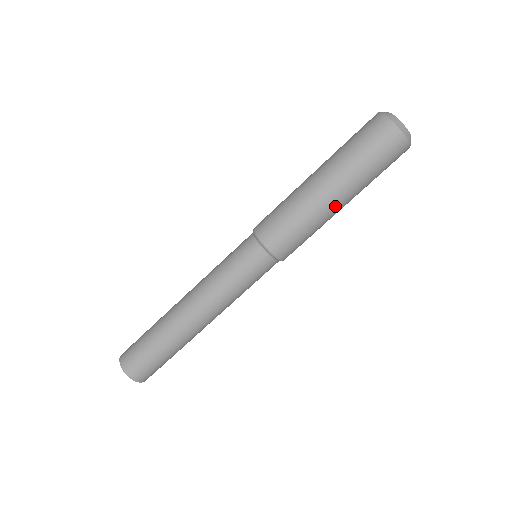
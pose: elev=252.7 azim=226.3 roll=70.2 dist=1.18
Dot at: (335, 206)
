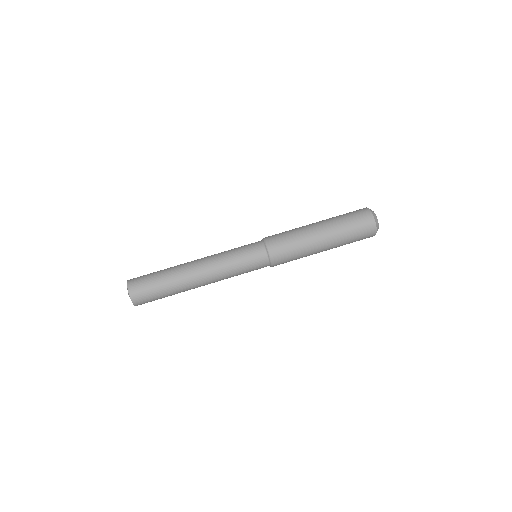
Dot at: (319, 240)
